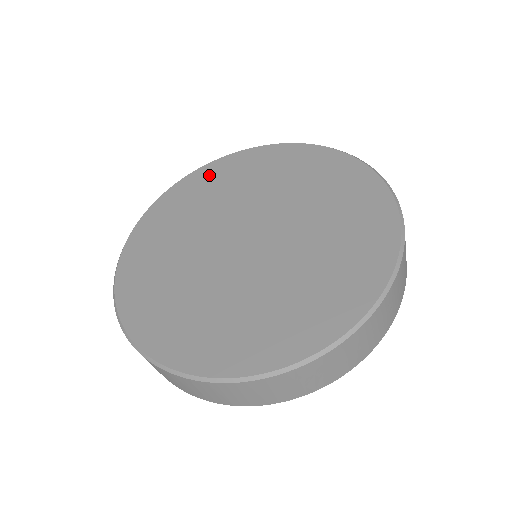
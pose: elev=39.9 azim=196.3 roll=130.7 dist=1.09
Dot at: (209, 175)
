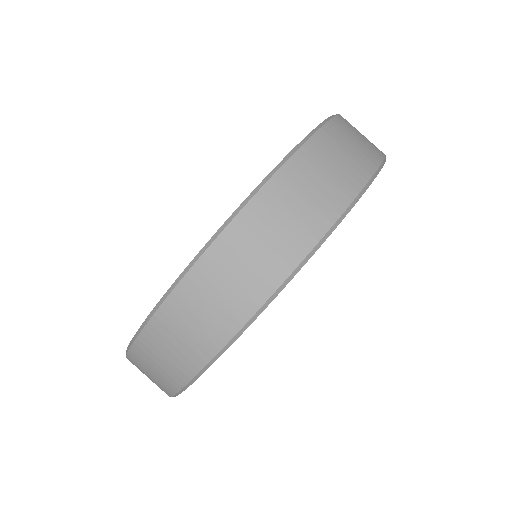
Dot at: occluded
